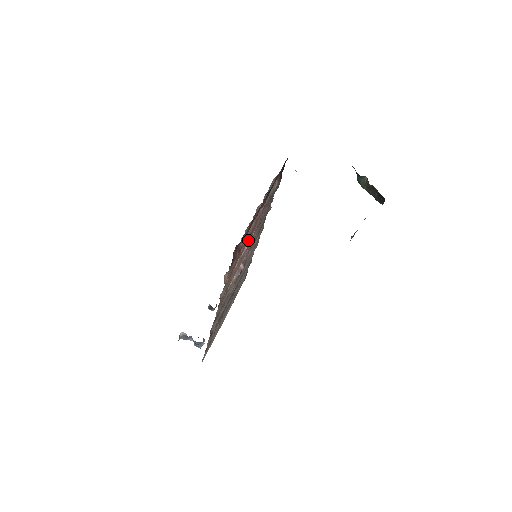
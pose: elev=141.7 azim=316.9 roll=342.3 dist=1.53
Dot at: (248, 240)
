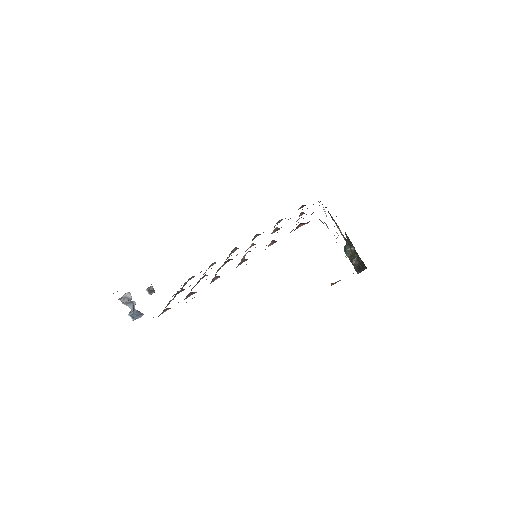
Dot at: occluded
